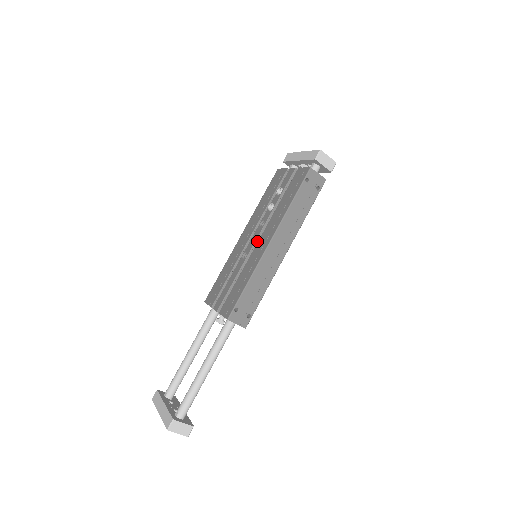
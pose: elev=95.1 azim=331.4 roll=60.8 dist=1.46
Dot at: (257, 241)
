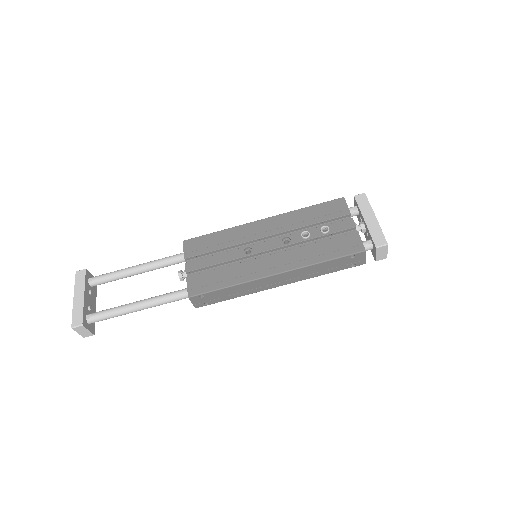
Dot at: (268, 251)
